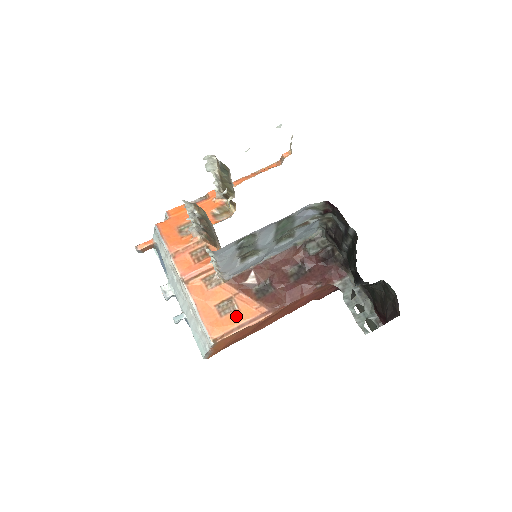
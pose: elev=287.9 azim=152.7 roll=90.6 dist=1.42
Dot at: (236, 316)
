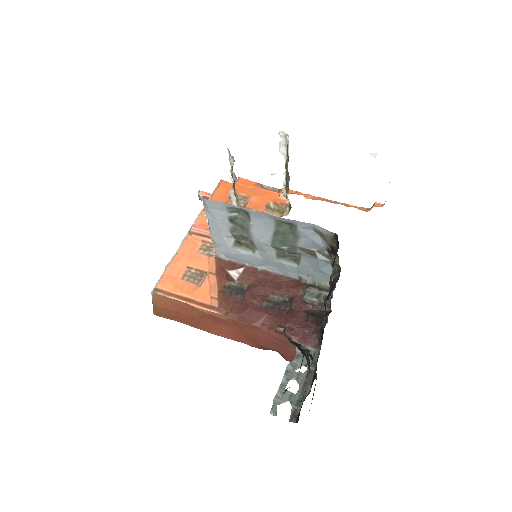
Dot at: (192, 288)
